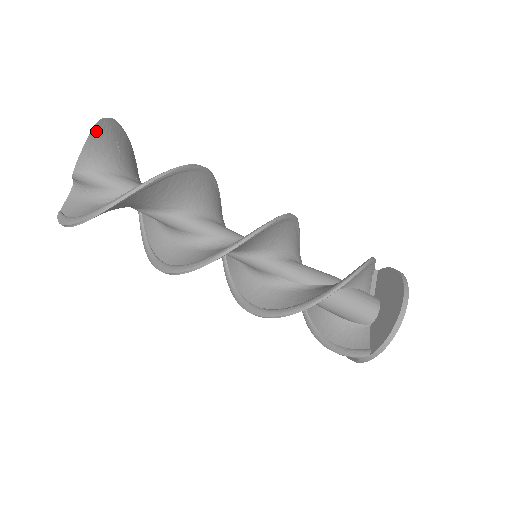
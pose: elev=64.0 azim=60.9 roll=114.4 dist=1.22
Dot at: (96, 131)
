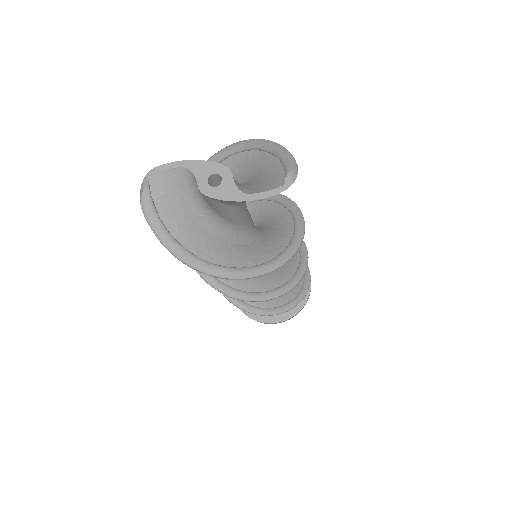
Dot at: (273, 192)
